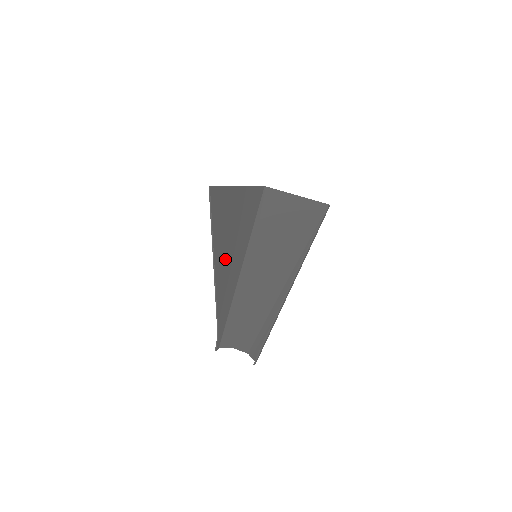
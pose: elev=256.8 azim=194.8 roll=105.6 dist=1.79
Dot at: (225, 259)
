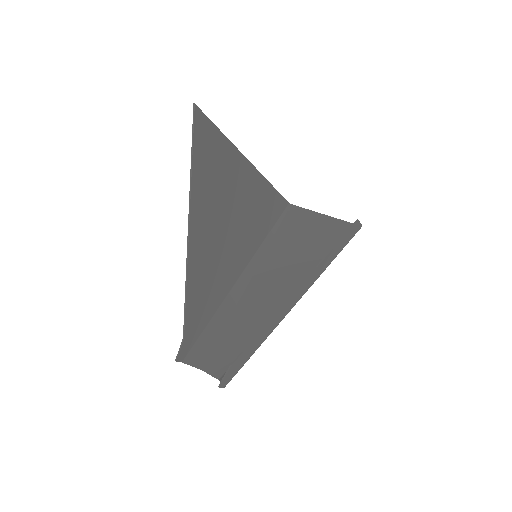
Dot at: (210, 234)
